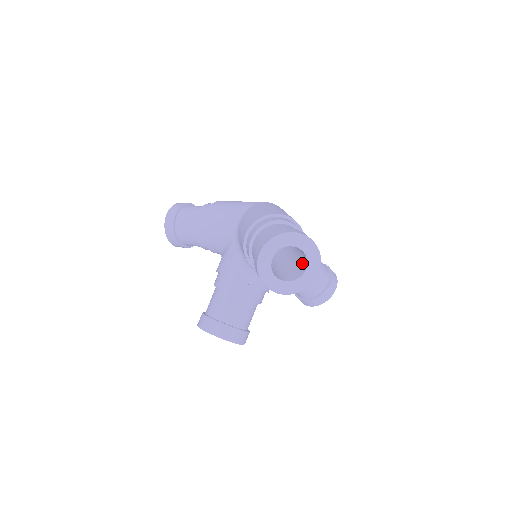
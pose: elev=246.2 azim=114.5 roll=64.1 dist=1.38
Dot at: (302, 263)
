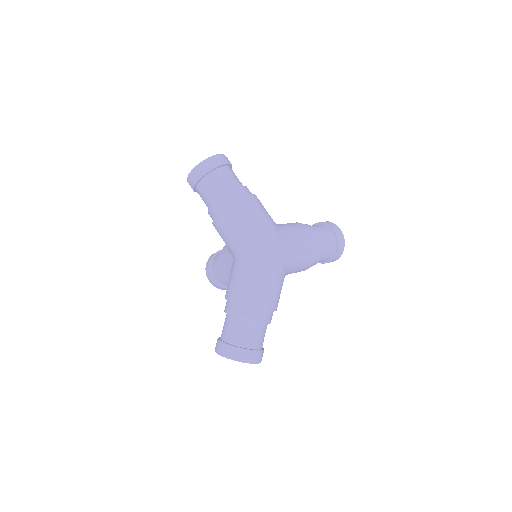
Dot at: occluded
